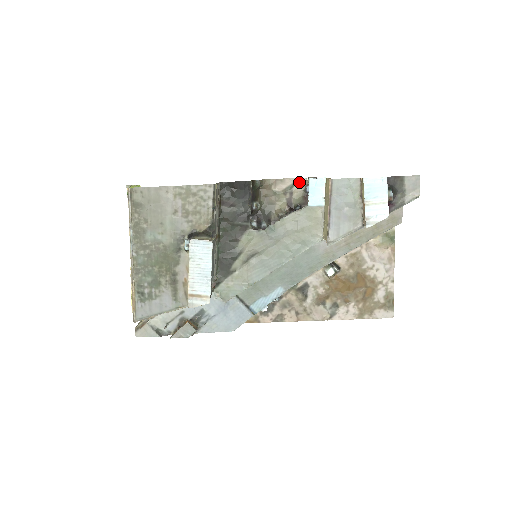
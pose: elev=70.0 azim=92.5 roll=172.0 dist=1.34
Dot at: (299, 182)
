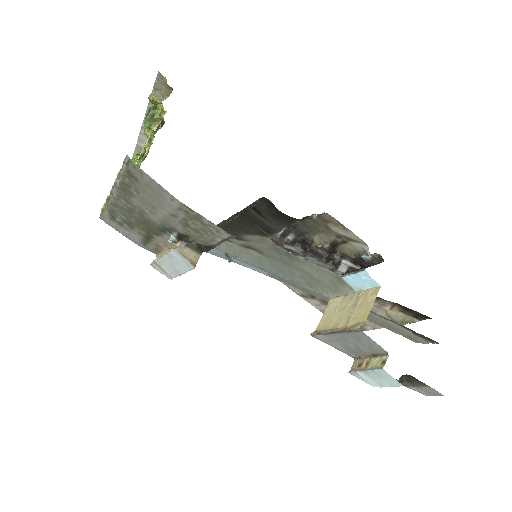
Dot at: (362, 245)
